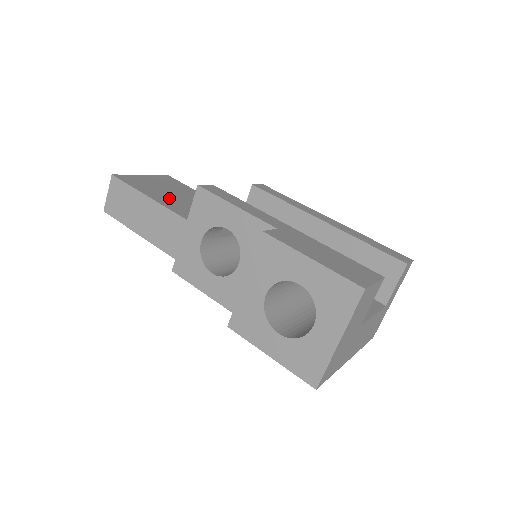
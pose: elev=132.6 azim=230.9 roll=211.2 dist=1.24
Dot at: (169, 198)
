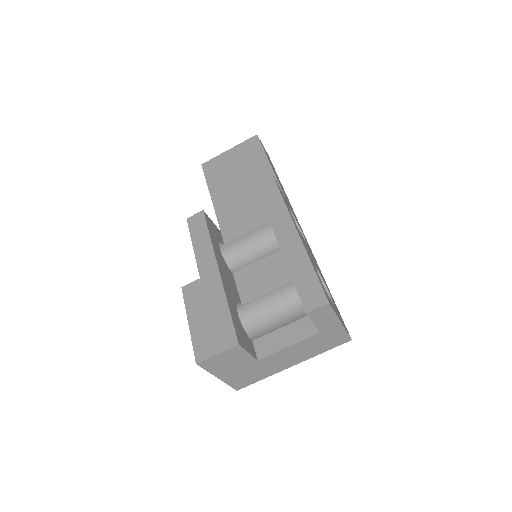
Dot at: (226, 186)
